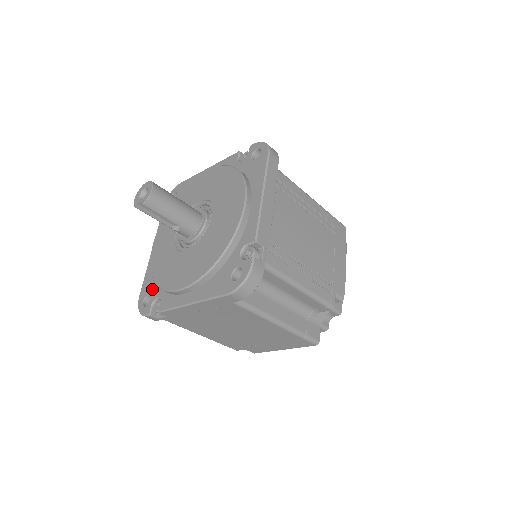
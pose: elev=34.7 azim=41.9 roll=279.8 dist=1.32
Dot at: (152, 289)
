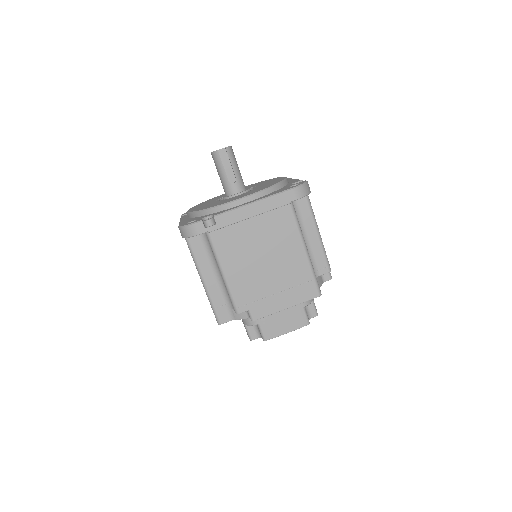
Dot at: (196, 218)
